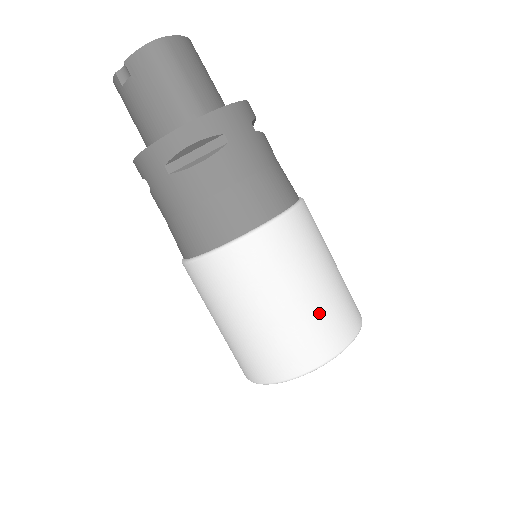
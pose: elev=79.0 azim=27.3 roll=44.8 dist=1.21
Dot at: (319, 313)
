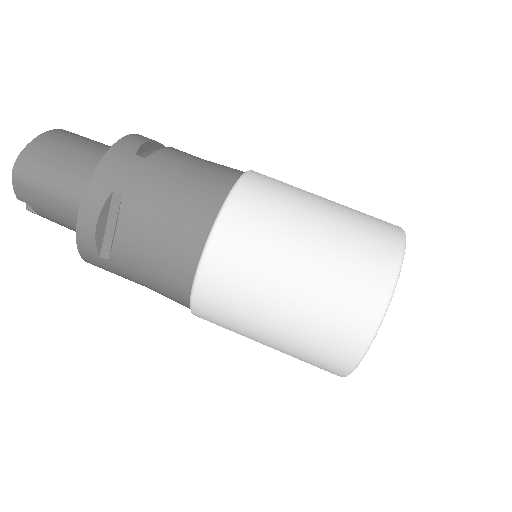
Dot at: (331, 278)
